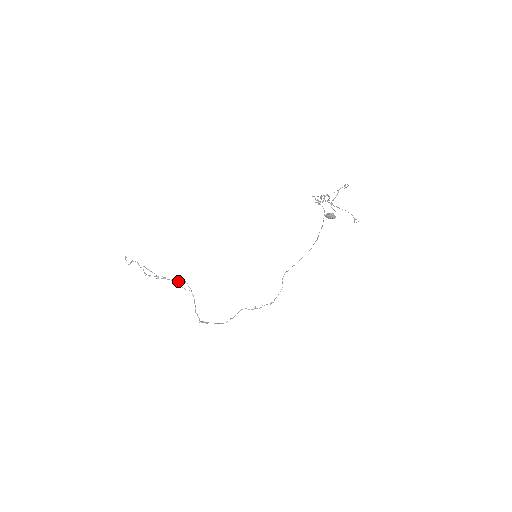
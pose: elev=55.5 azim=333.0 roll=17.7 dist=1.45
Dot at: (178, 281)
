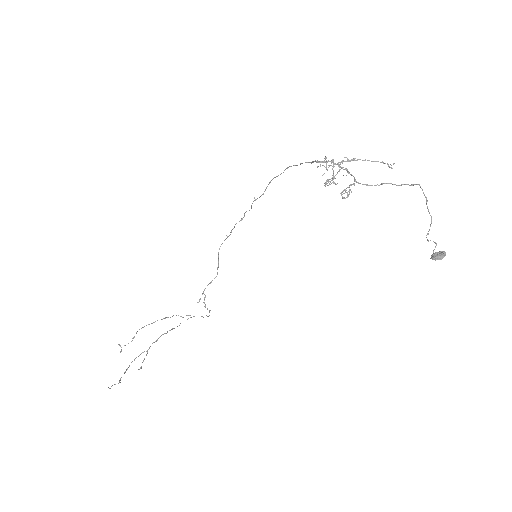
Dot at: occluded
